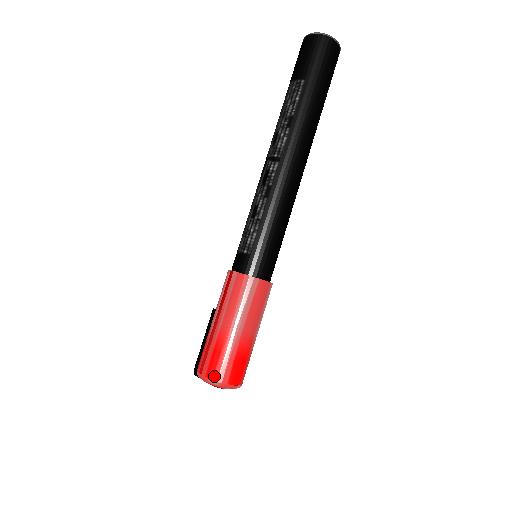
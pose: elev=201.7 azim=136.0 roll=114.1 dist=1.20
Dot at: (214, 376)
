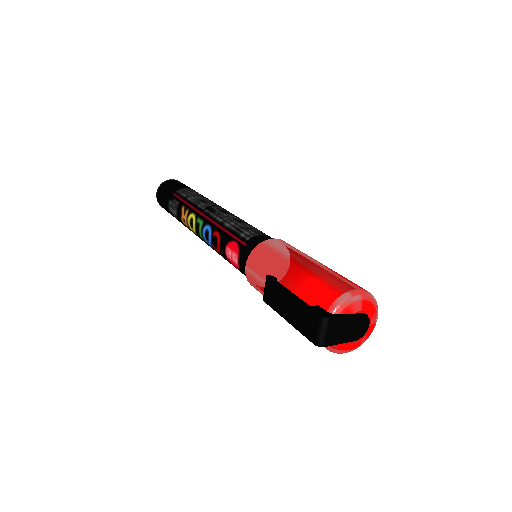
Dot at: (366, 290)
